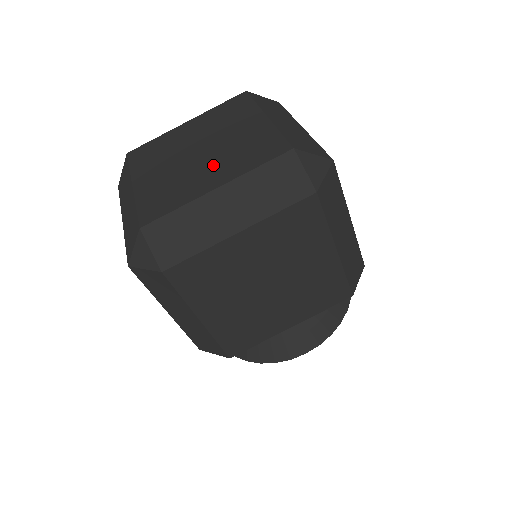
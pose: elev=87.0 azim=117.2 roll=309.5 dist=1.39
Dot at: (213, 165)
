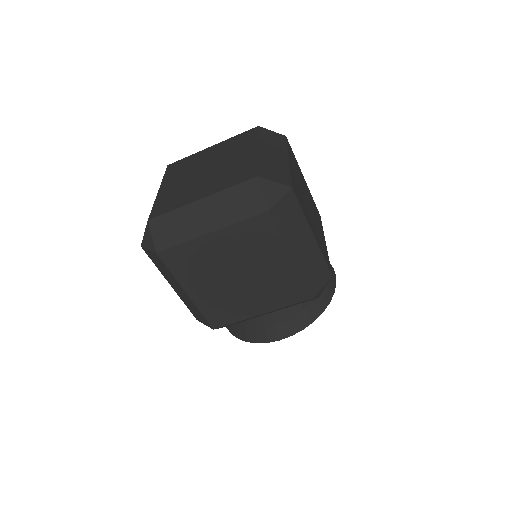
Dot at: (208, 182)
